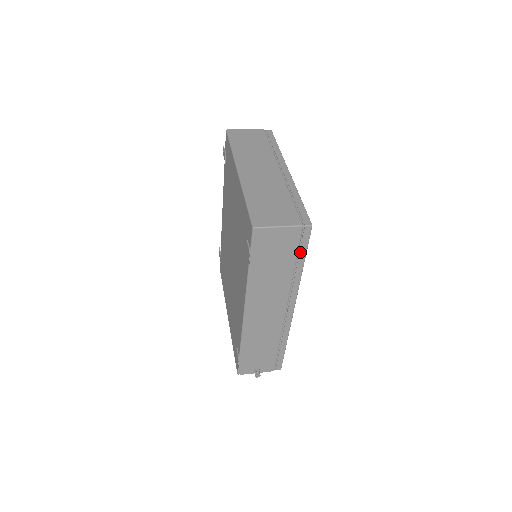
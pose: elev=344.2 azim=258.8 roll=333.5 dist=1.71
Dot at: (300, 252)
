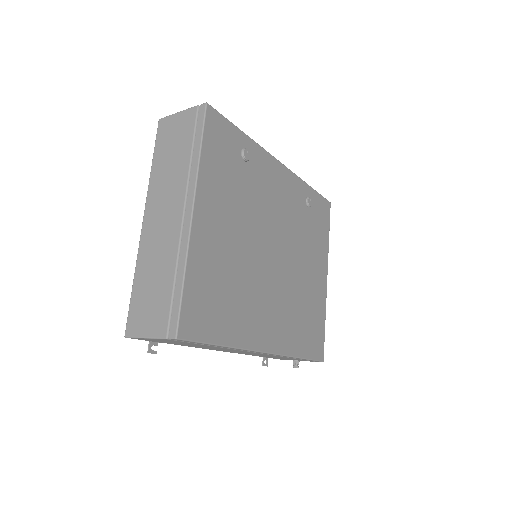
Dot at: (199, 343)
